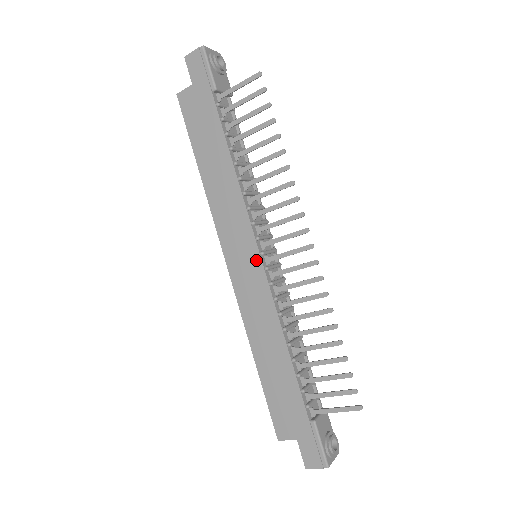
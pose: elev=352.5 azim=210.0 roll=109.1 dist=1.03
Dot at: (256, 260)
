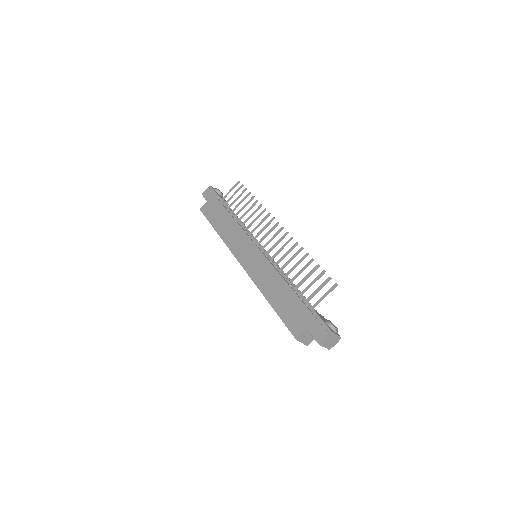
Dot at: (255, 250)
